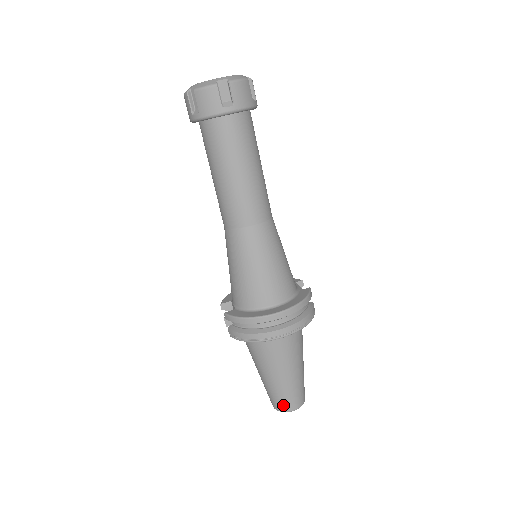
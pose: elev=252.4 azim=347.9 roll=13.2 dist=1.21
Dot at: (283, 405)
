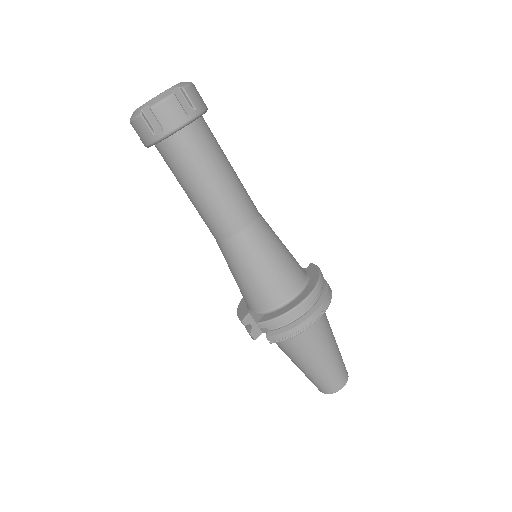
Dot at: (336, 384)
